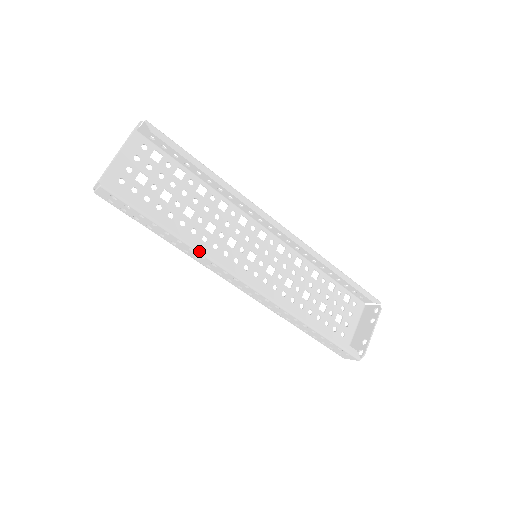
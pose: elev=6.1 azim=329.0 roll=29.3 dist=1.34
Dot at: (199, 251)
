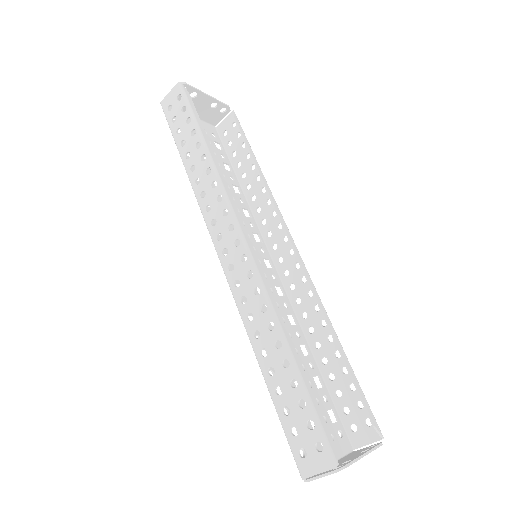
Dot at: (217, 173)
